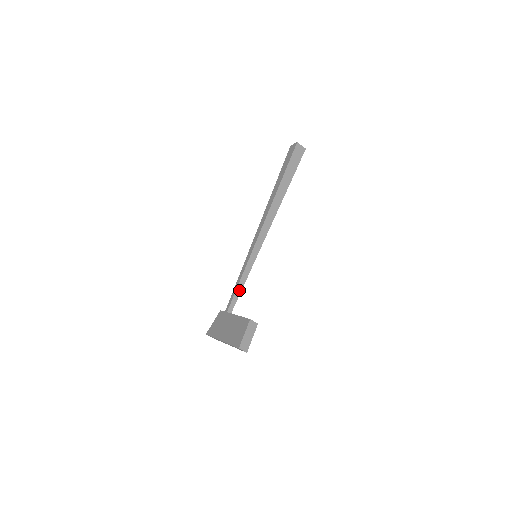
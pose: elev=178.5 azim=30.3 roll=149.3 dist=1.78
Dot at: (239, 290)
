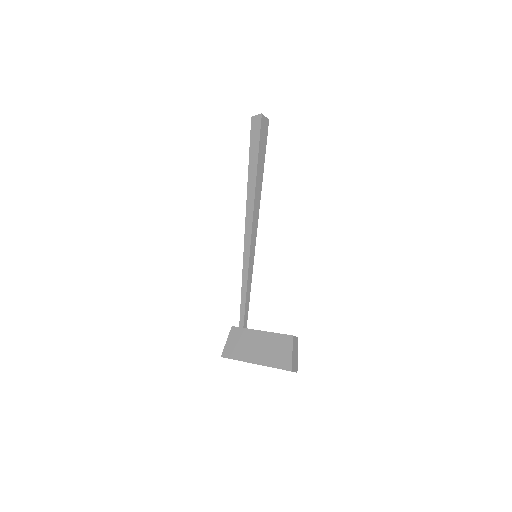
Dot at: (248, 299)
